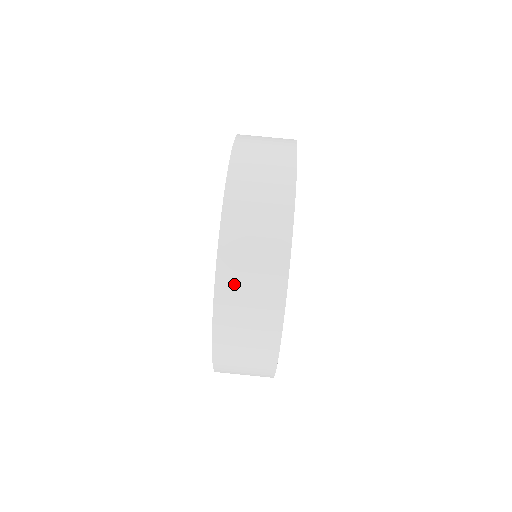
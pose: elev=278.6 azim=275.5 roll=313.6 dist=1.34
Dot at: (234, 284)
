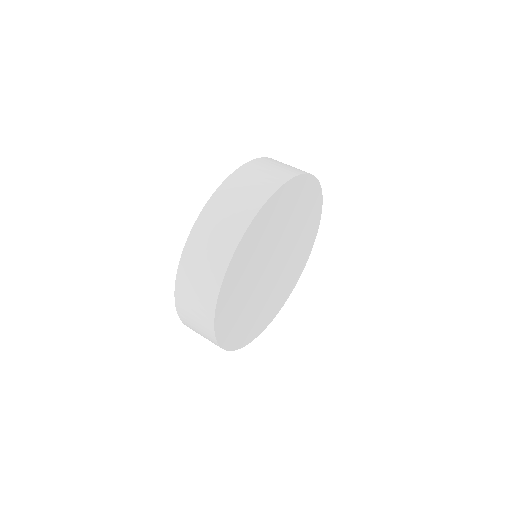
Dot at: (189, 270)
